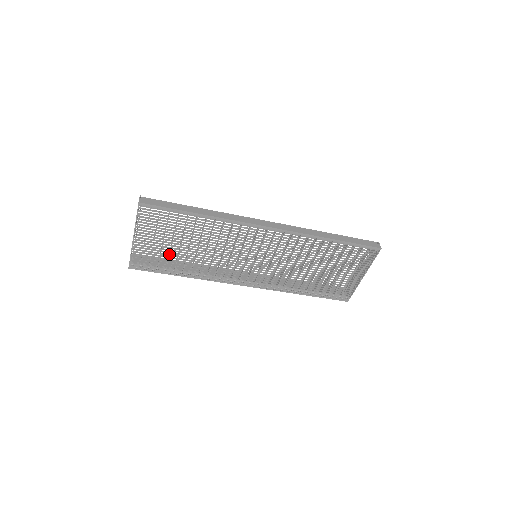
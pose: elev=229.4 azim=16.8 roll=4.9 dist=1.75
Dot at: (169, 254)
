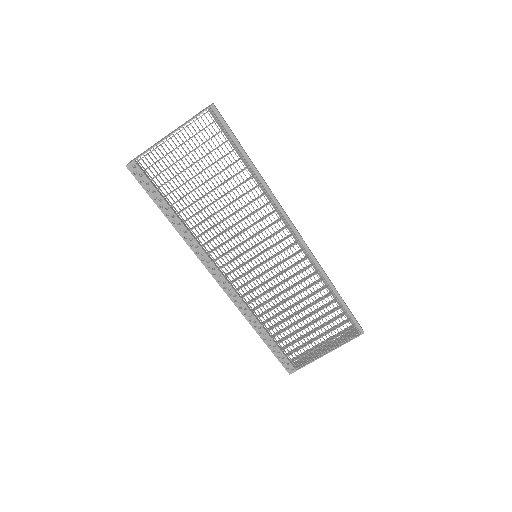
Dot at: (183, 184)
